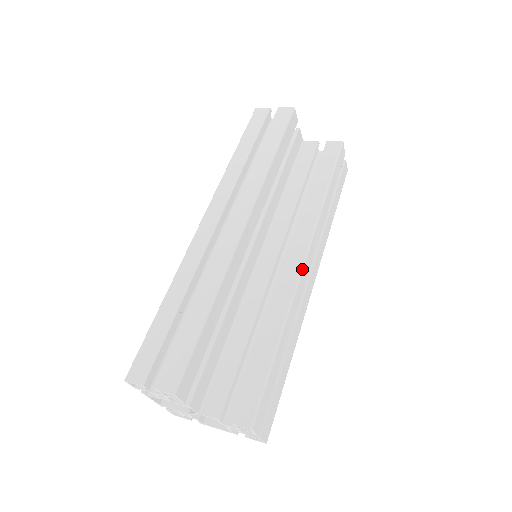
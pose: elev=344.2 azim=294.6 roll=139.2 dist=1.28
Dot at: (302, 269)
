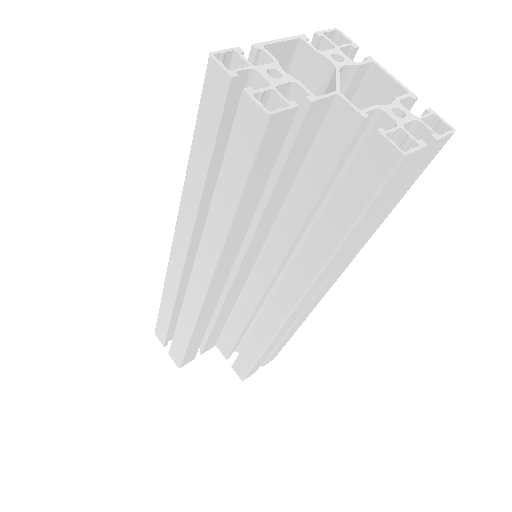
Dot at: (288, 317)
